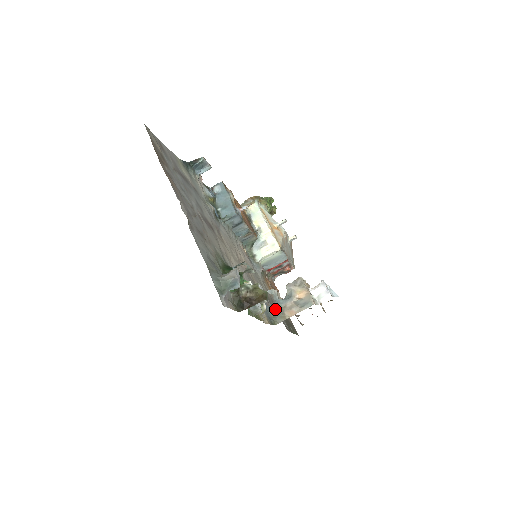
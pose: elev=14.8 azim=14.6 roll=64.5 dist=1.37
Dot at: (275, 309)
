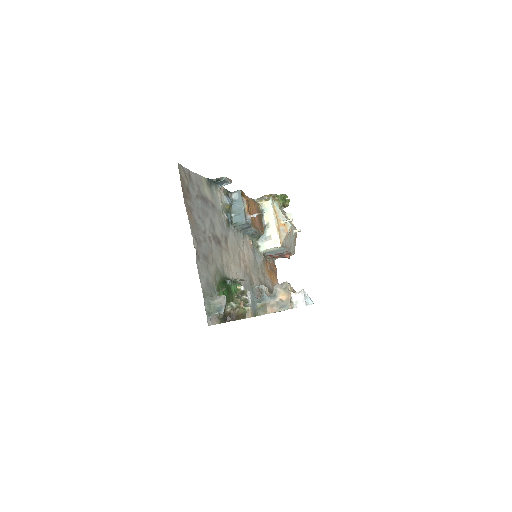
Dot at: (261, 303)
